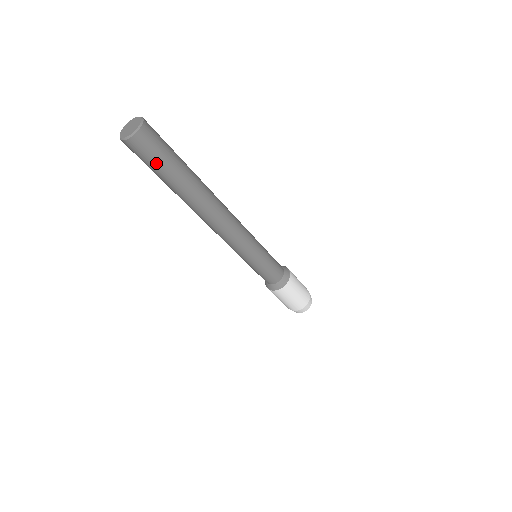
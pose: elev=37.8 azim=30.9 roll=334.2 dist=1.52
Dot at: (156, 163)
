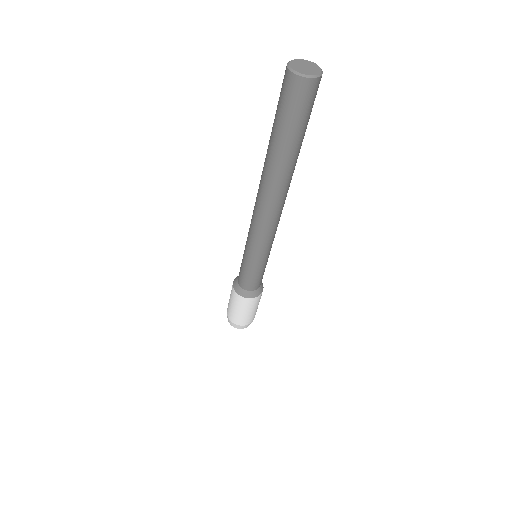
Dot at: (284, 113)
